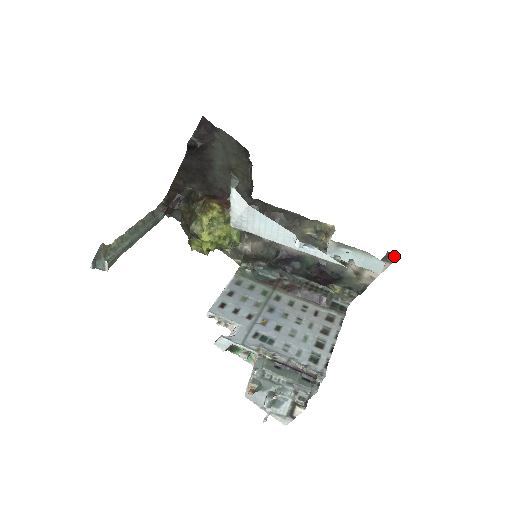
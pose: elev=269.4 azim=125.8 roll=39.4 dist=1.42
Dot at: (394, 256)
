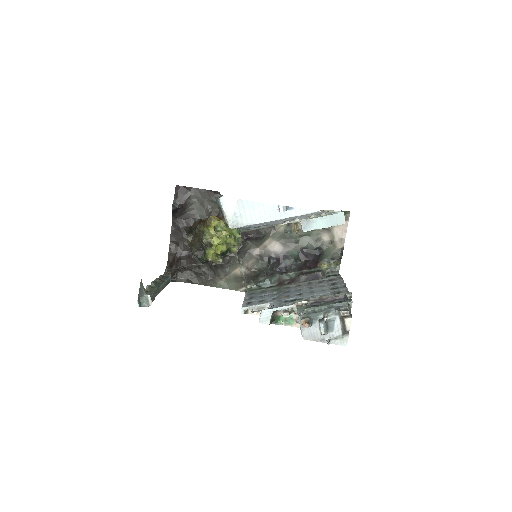
Dot at: (347, 213)
